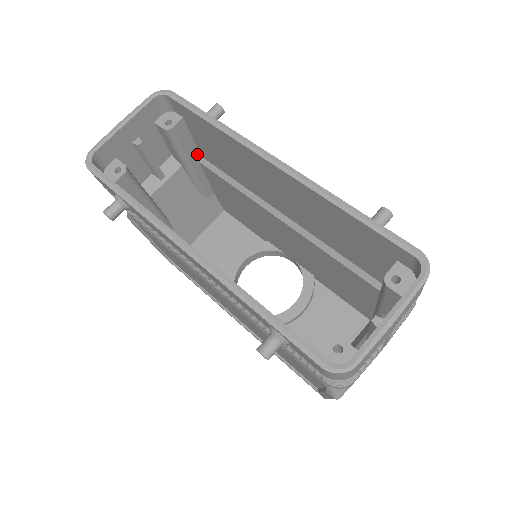
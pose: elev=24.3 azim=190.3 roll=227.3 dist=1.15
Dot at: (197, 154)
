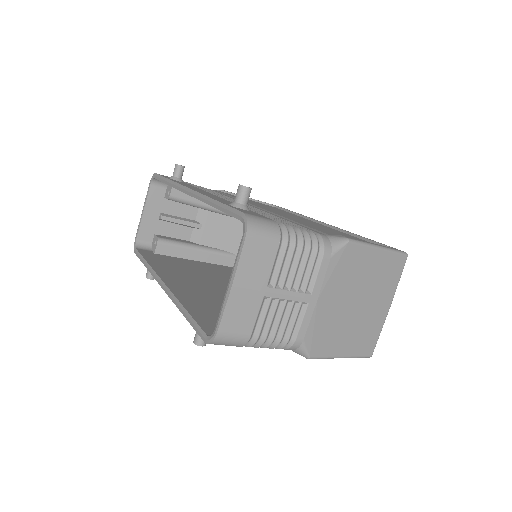
Dot at: occluded
